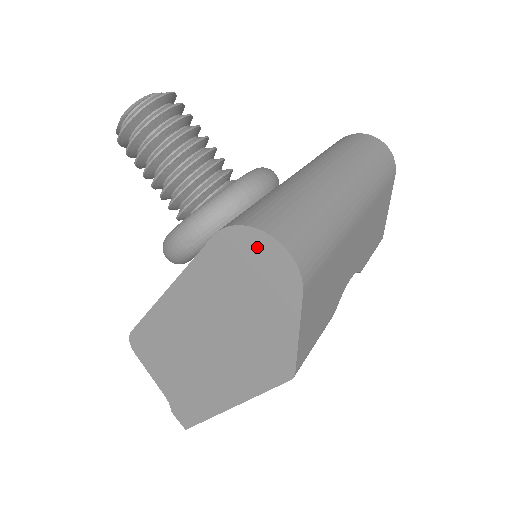
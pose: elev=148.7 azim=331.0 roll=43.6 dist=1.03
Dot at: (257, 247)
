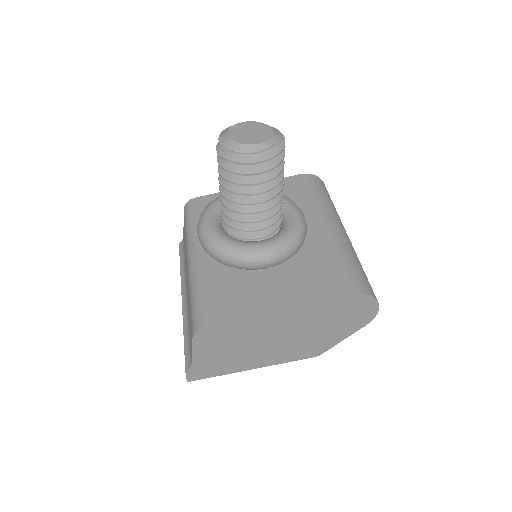
Dot at: (366, 305)
